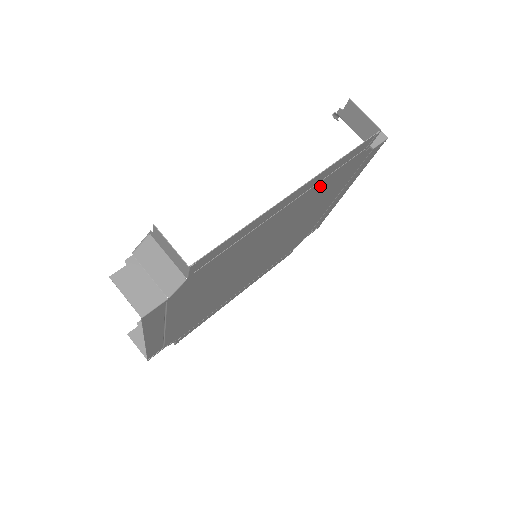
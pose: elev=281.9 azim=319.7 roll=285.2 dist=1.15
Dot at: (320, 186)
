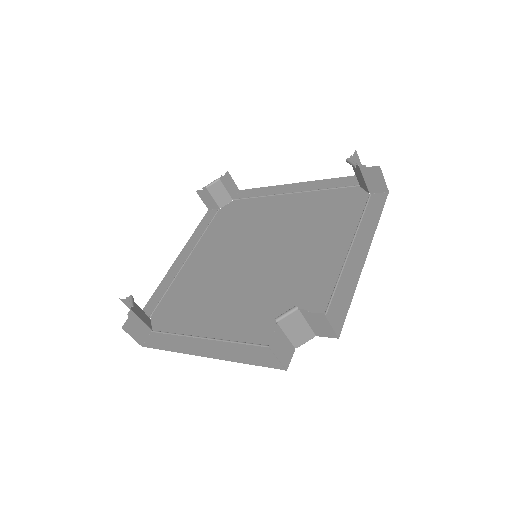
Dot at: (253, 331)
